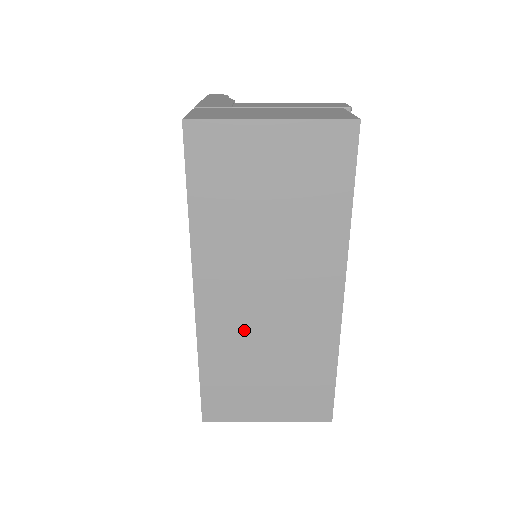
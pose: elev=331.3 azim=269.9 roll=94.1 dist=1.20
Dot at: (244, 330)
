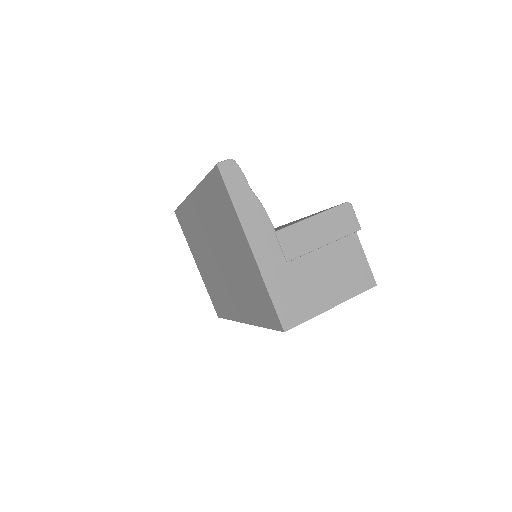
Dot at: occluded
